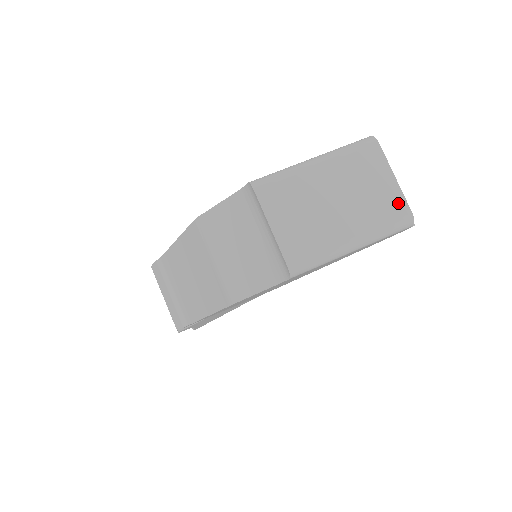
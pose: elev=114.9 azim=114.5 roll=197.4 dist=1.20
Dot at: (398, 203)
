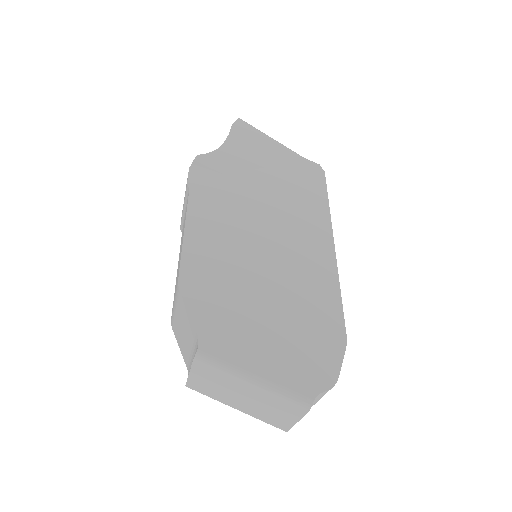
Dot at: (284, 425)
